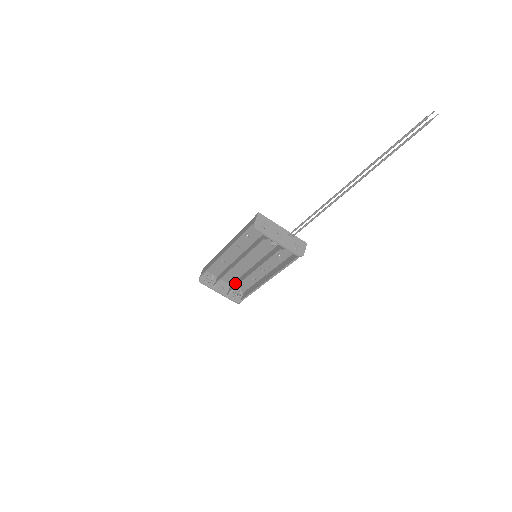
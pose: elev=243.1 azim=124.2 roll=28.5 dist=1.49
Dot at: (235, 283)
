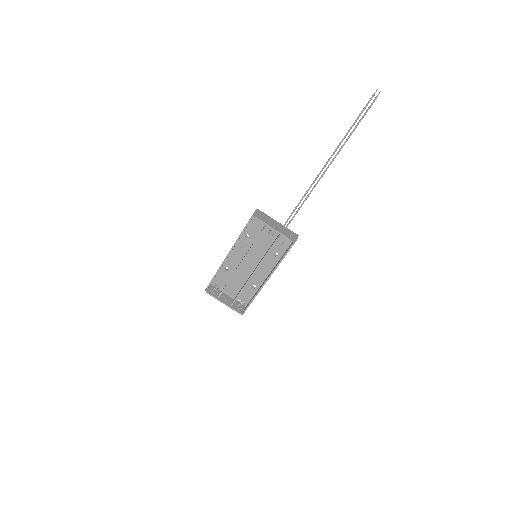
Dot at: (238, 293)
